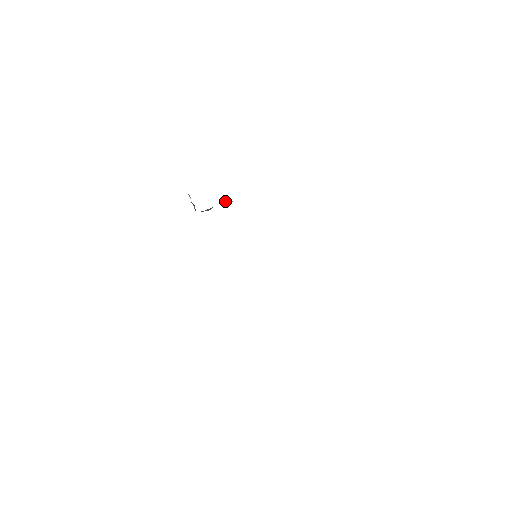
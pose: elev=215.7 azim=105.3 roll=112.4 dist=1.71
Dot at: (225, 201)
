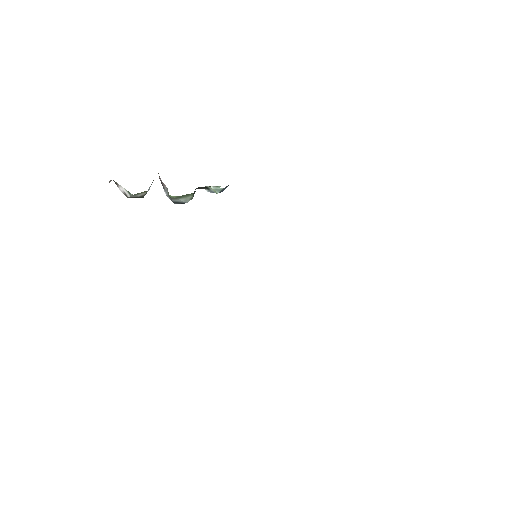
Dot at: (210, 186)
